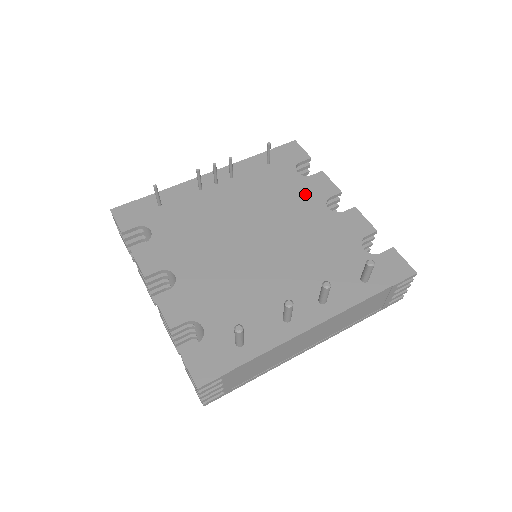
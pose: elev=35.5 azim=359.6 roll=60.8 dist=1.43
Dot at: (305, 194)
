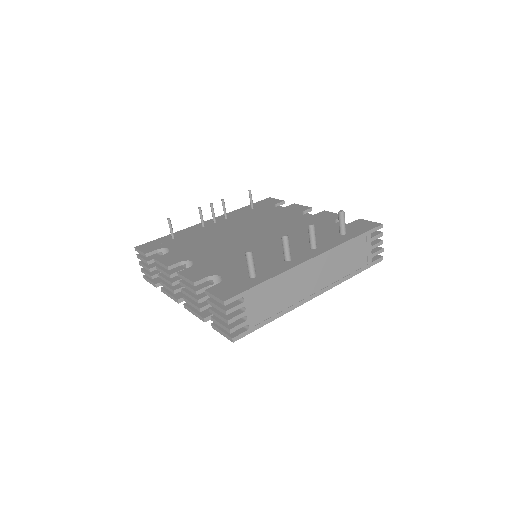
Dot at: (284, 213)
